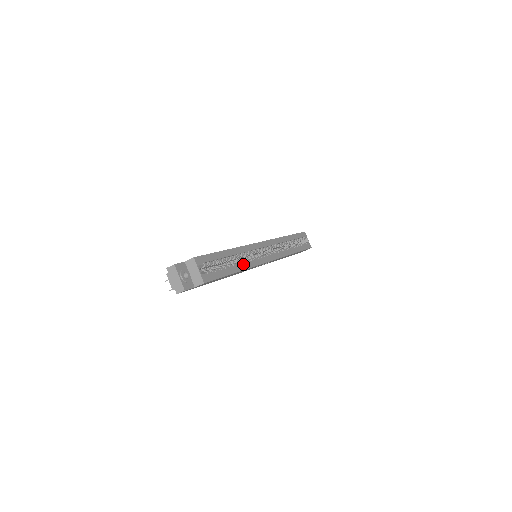
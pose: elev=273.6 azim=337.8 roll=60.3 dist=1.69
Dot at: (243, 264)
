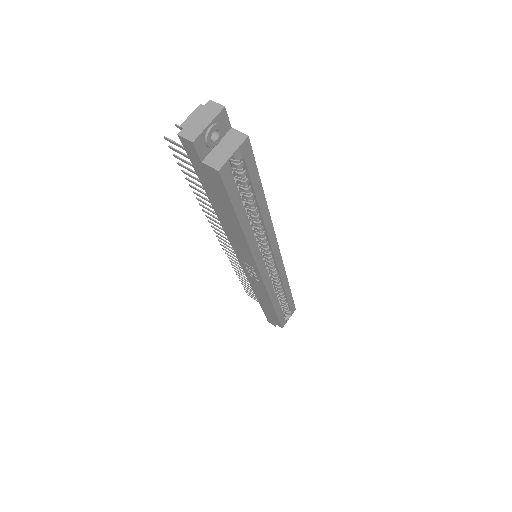
Dot at: (253, 234)
